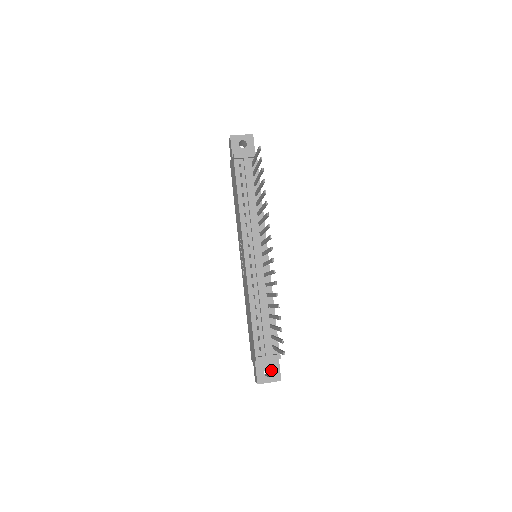
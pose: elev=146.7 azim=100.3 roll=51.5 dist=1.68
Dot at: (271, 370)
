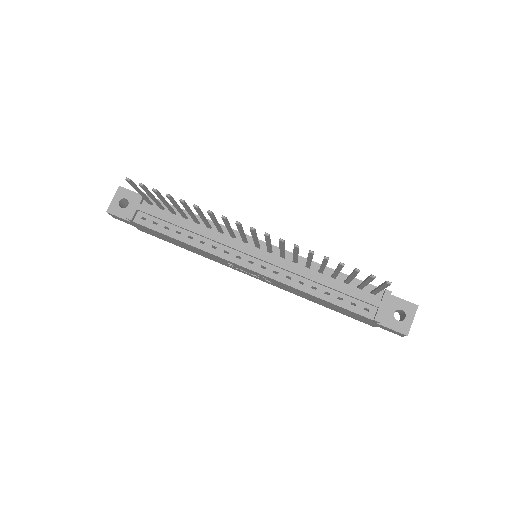
Dot at: (399, 311)
